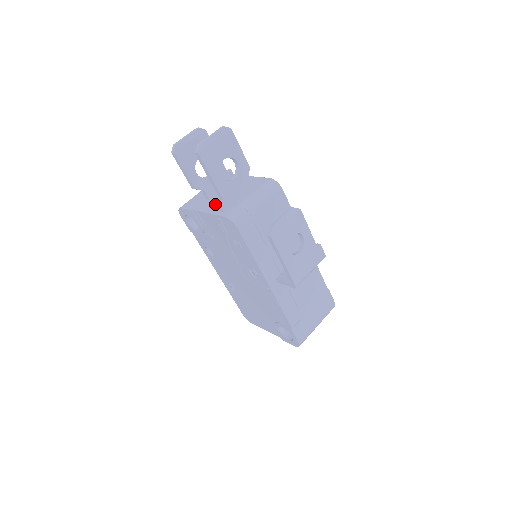
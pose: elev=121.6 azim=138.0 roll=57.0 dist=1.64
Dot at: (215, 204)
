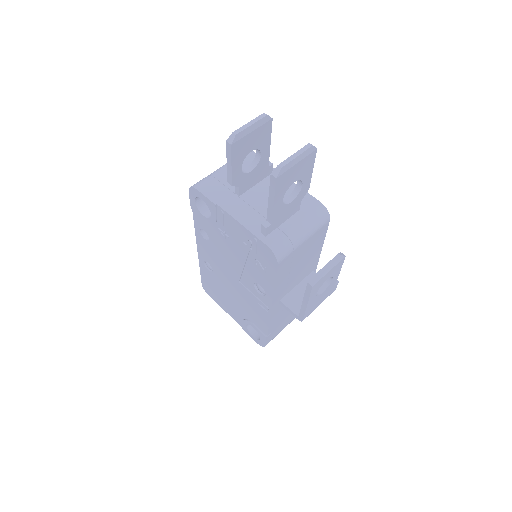
Dot at: (250, 212)
